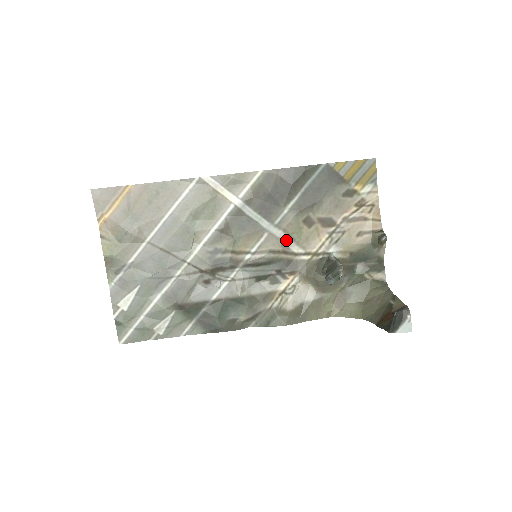
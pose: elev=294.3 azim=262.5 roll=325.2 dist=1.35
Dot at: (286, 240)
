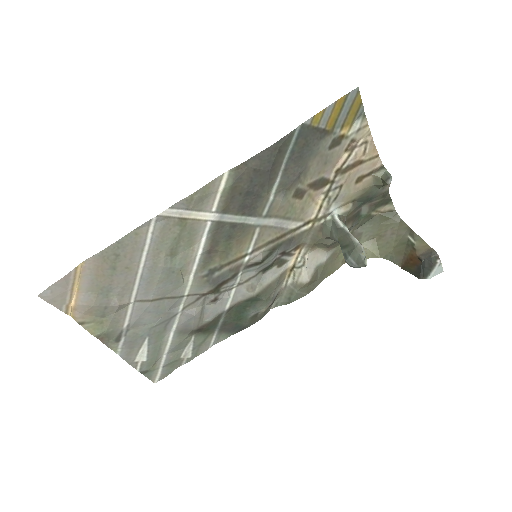
Dot at: (281, 223)
